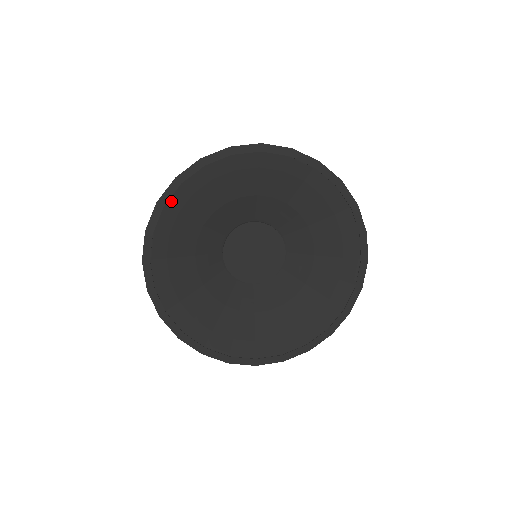
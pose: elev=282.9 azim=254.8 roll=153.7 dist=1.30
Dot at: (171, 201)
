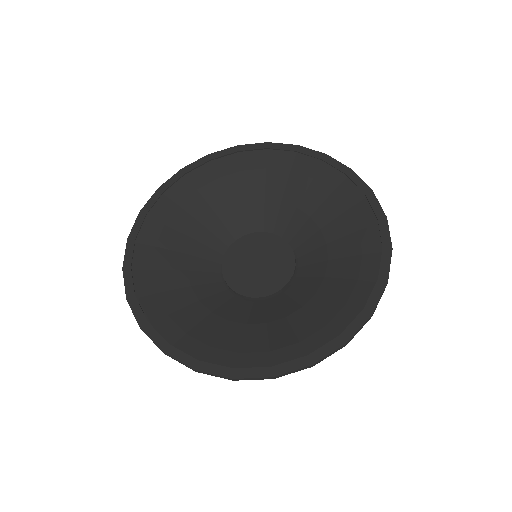
Dot at: (156, 213)
